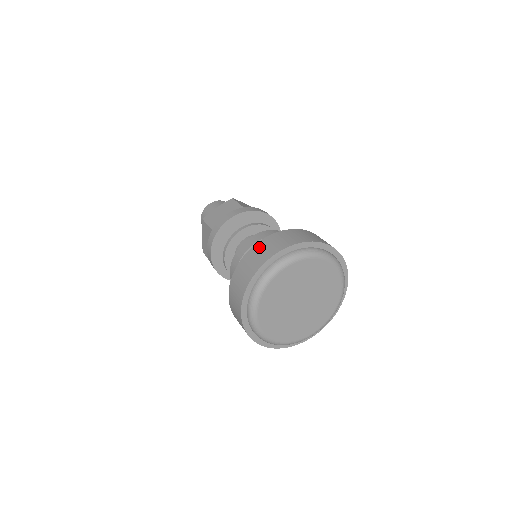
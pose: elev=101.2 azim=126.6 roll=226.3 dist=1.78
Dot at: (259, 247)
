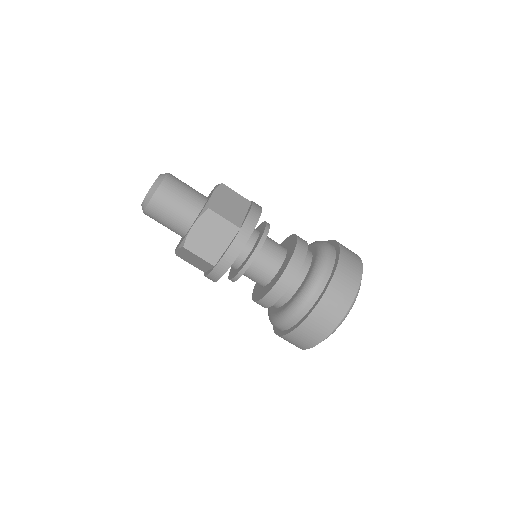
Dot at: (319, 315)
